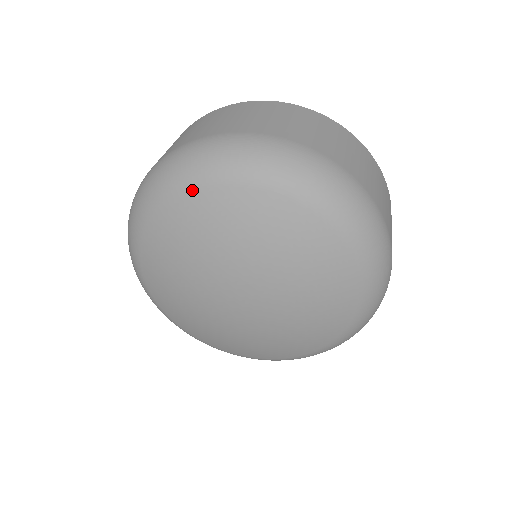
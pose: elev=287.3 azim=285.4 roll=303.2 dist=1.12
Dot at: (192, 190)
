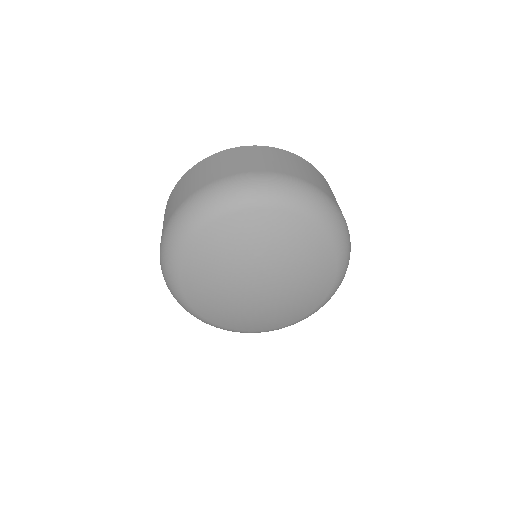
Dot at: (200, 231)
